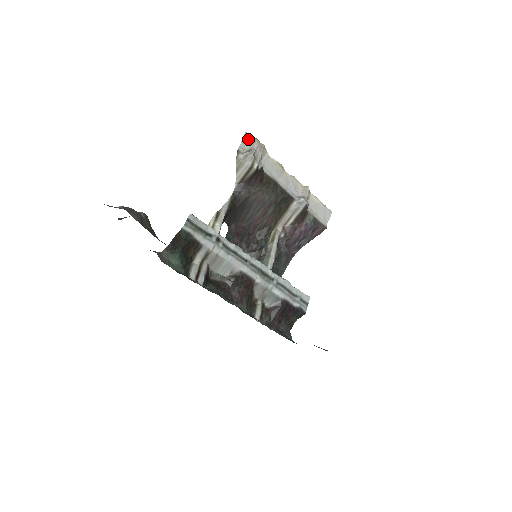
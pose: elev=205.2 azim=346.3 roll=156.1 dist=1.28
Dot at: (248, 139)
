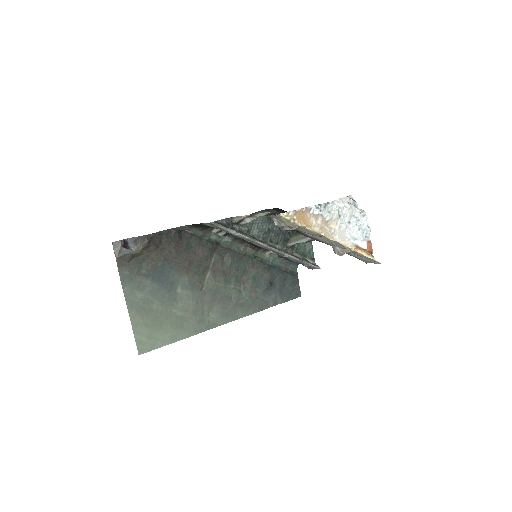
Dot at: (280, 218)
